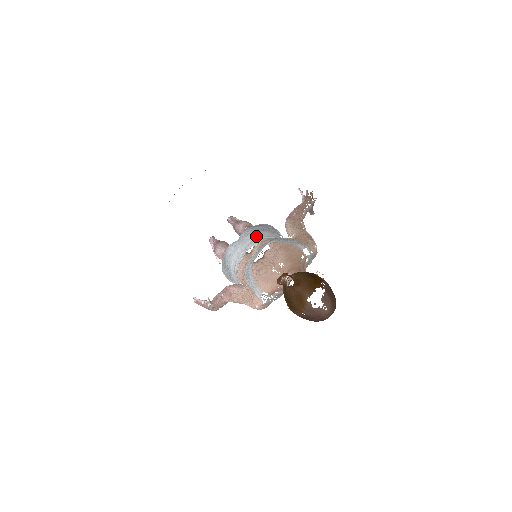
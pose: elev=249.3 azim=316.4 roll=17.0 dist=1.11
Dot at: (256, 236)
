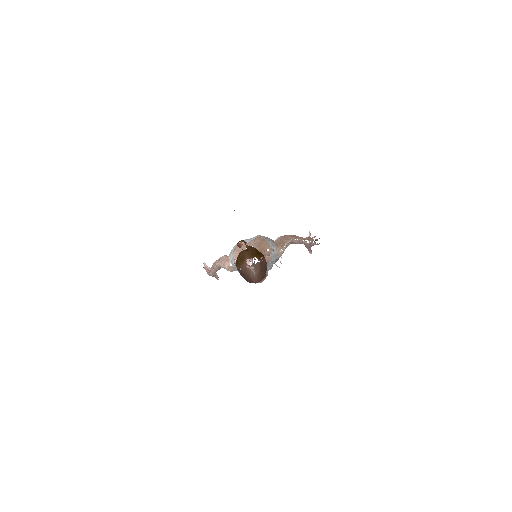
Dot at: occluded
